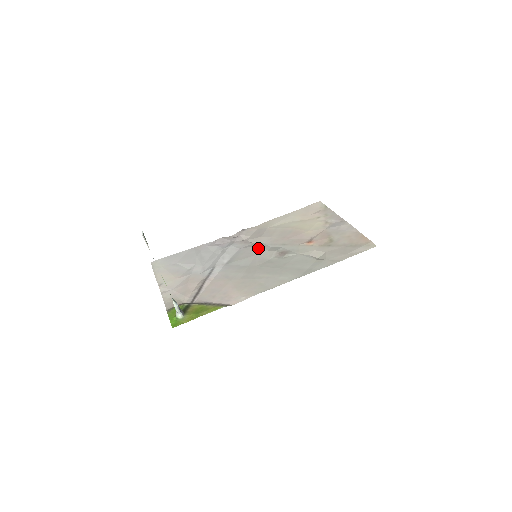
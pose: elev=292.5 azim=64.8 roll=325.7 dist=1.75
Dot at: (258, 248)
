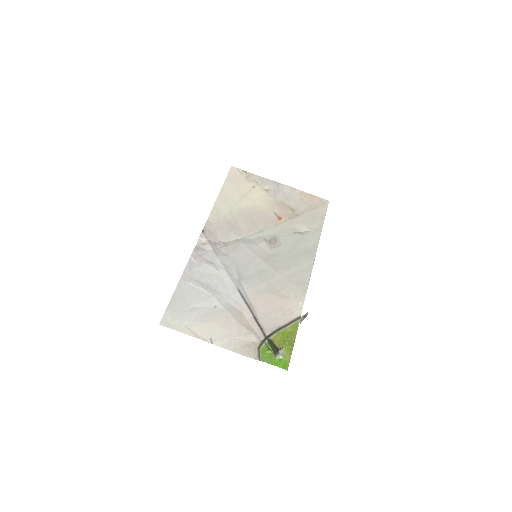
Dot at: (247, 246)
